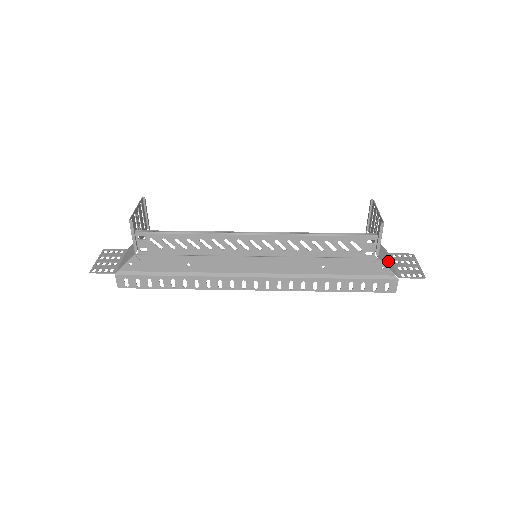
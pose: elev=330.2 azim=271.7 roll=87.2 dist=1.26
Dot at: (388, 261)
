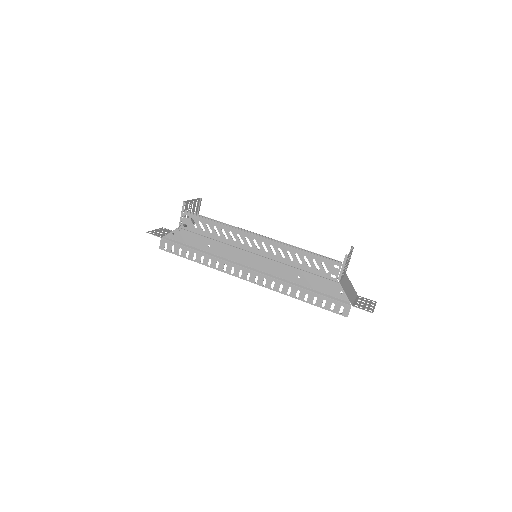
Dot at: (351, 294)
